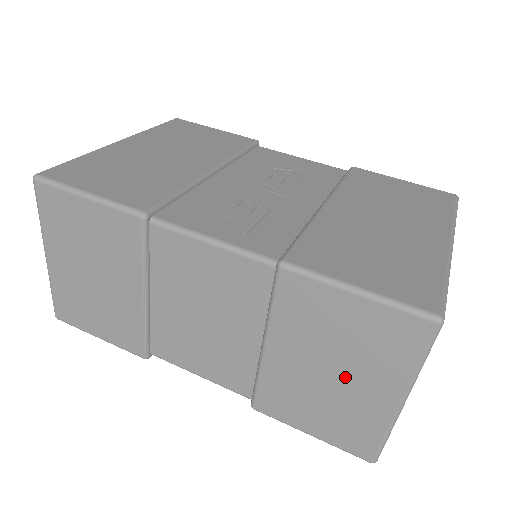
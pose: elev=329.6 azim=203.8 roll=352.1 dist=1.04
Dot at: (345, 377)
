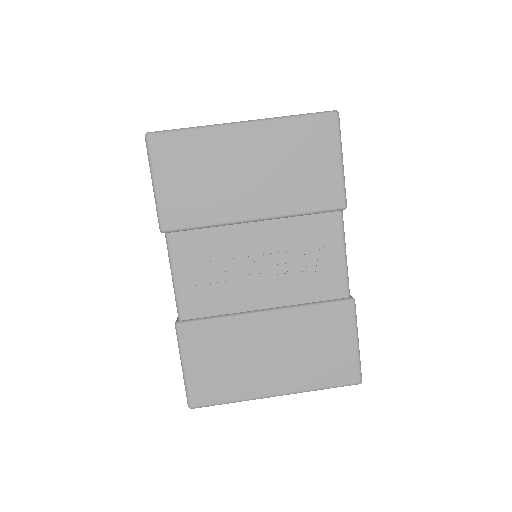
Dot at: occluded
